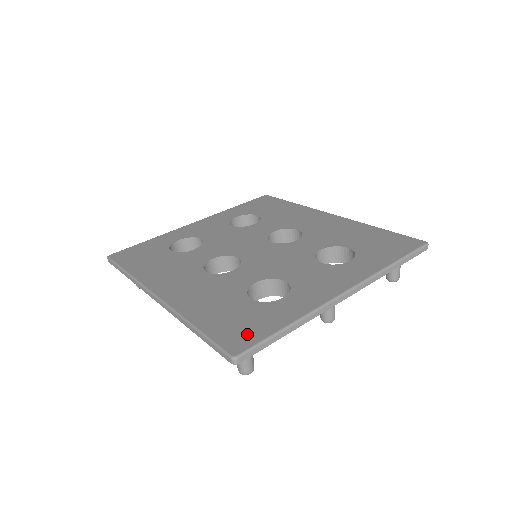
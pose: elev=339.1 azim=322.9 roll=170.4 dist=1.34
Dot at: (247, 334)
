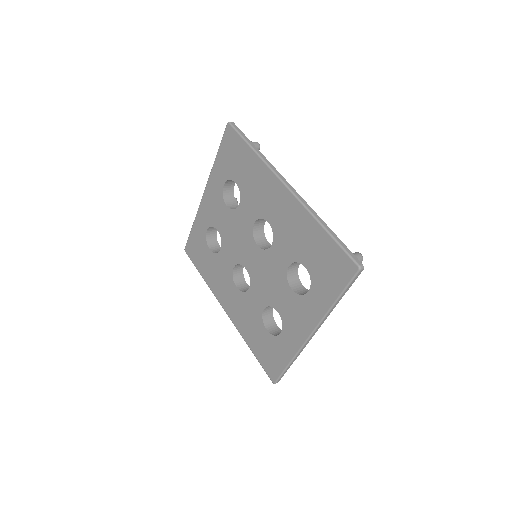
Dot at: (274, 366)
